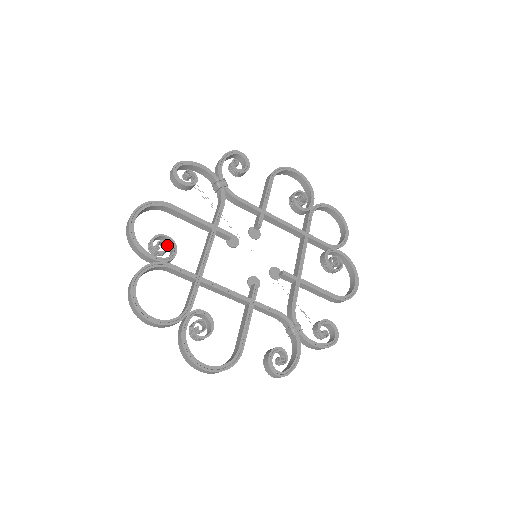
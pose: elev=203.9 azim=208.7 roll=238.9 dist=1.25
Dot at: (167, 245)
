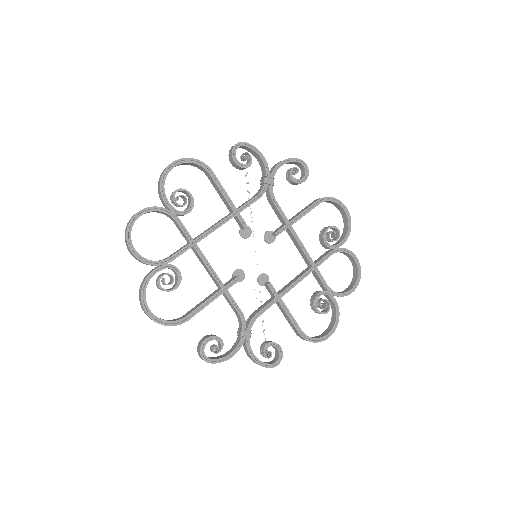
Dot at: (186, 202)
